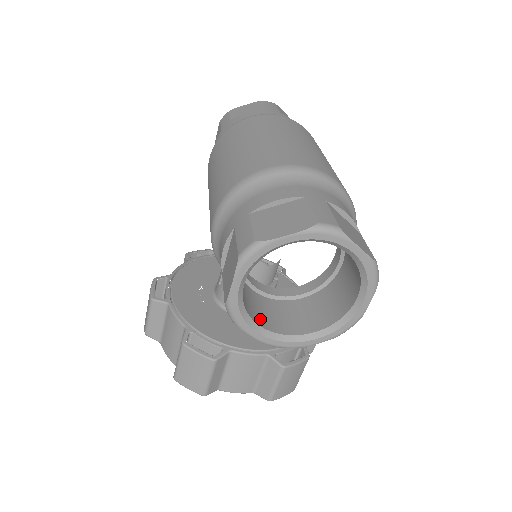
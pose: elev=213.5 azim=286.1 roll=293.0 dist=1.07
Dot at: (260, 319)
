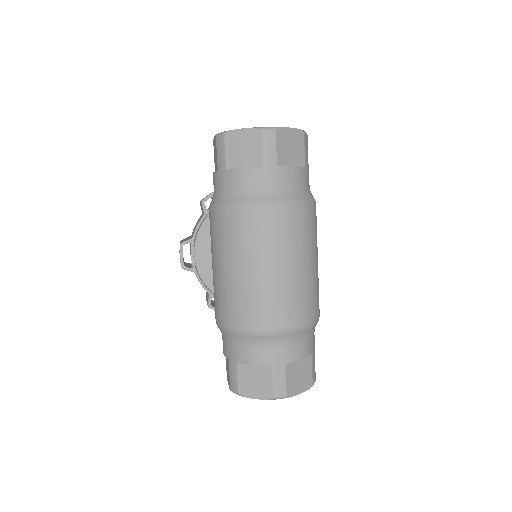
Dot at: occluded
